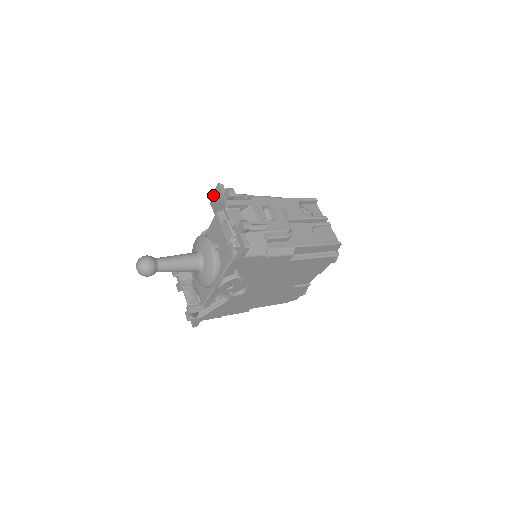
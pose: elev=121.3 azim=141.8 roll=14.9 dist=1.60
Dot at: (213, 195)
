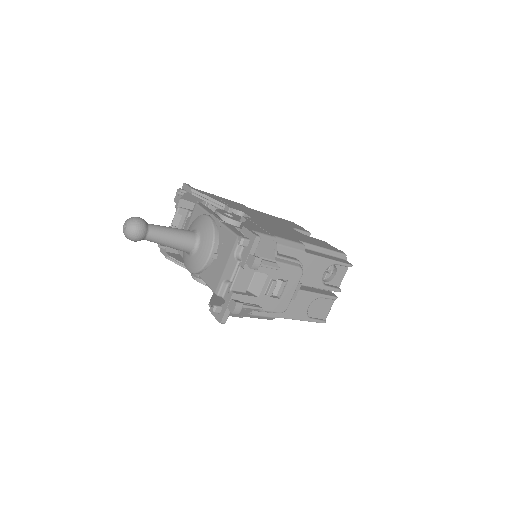
Dot at: (241, 243)
